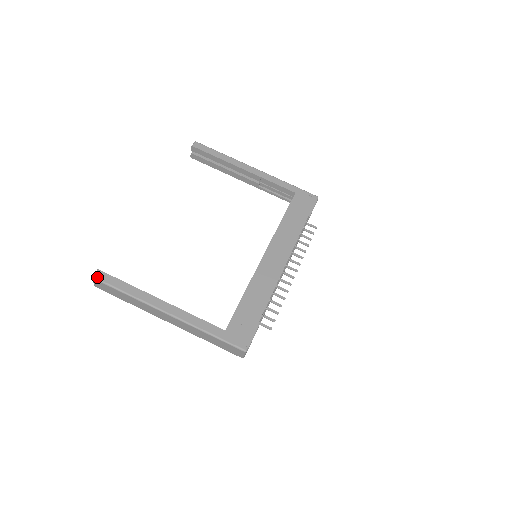
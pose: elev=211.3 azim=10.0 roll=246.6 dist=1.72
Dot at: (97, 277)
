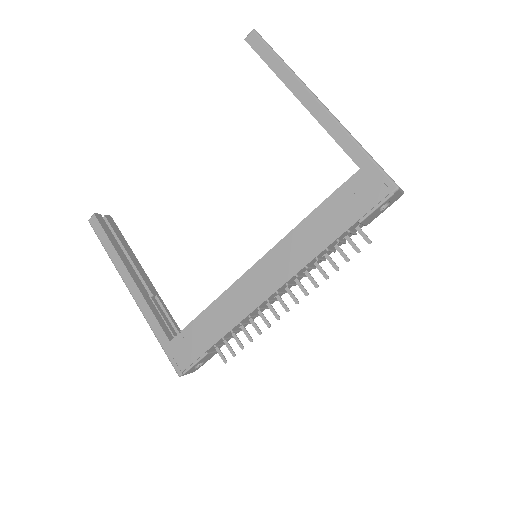
Dot at: (91, 223)
